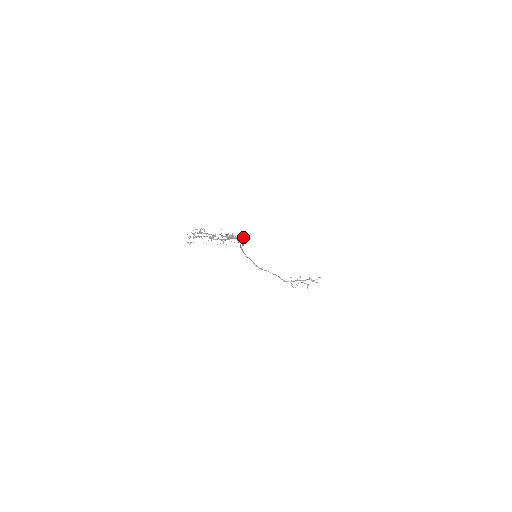
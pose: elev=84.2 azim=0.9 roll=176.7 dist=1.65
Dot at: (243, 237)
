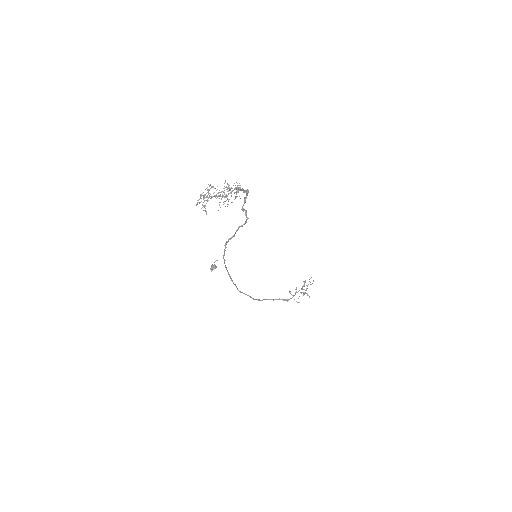
Dot at: occluded
